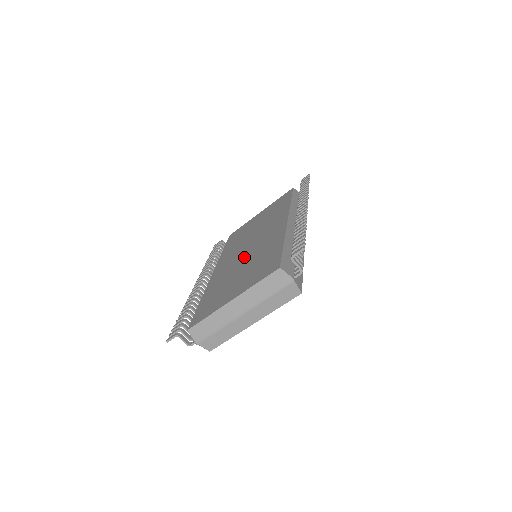
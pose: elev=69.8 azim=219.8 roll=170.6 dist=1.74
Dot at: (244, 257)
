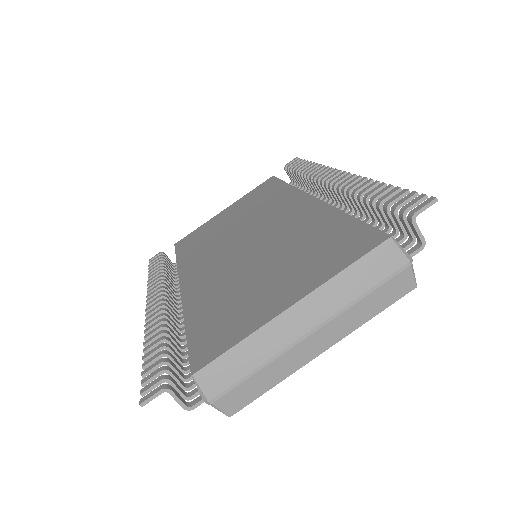
Dot at: (250, 251)
